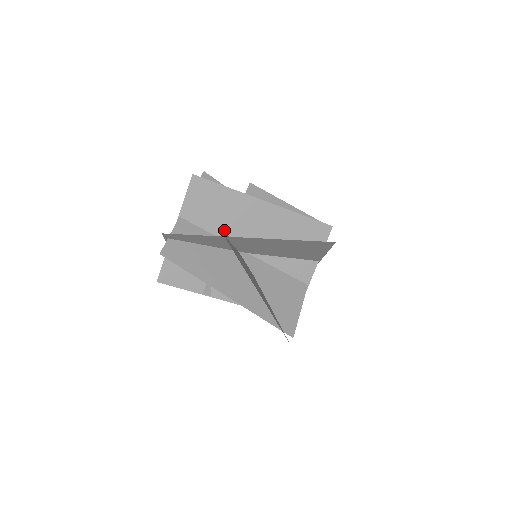
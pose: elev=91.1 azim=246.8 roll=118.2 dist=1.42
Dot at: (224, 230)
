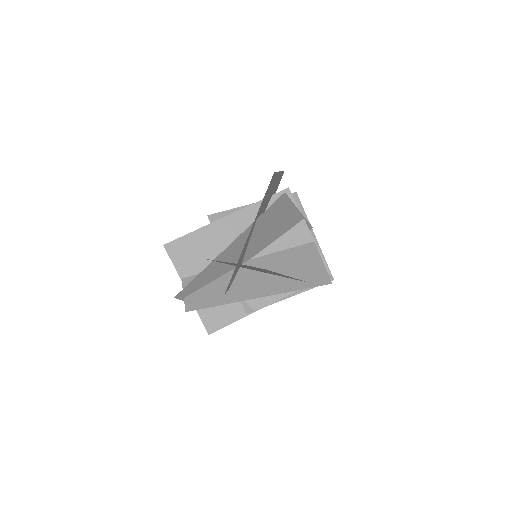
Dot at: occluded
